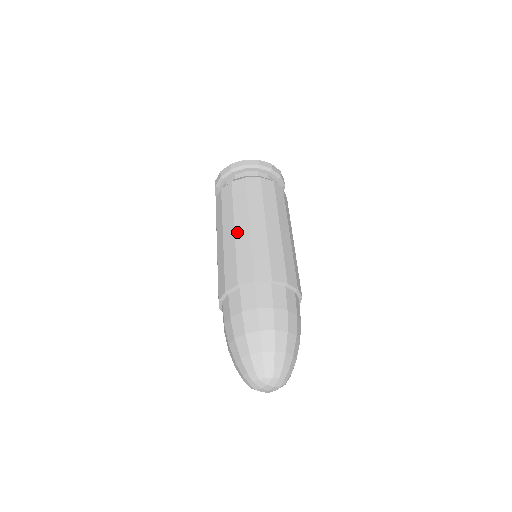
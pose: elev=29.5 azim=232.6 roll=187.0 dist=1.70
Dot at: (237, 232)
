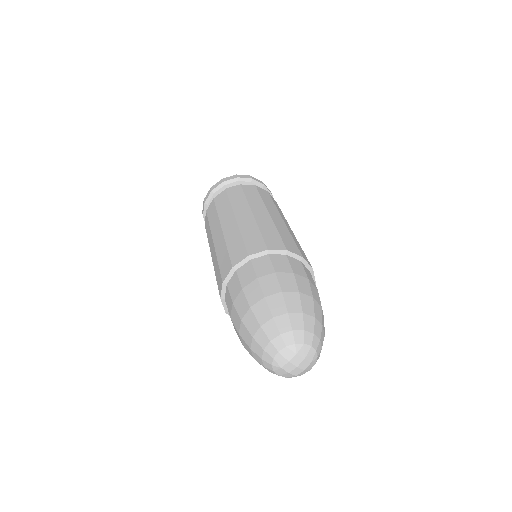
Dot at: (239, 219)
